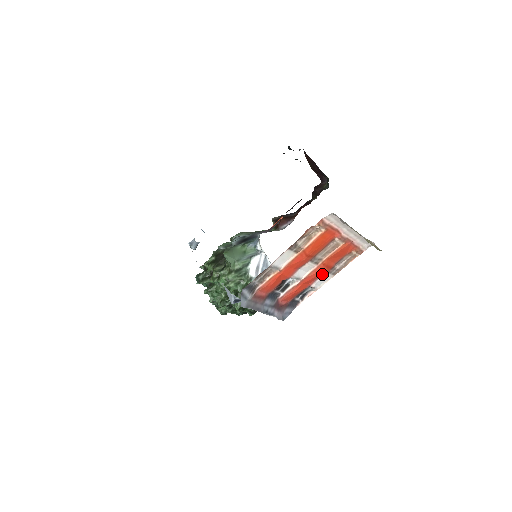
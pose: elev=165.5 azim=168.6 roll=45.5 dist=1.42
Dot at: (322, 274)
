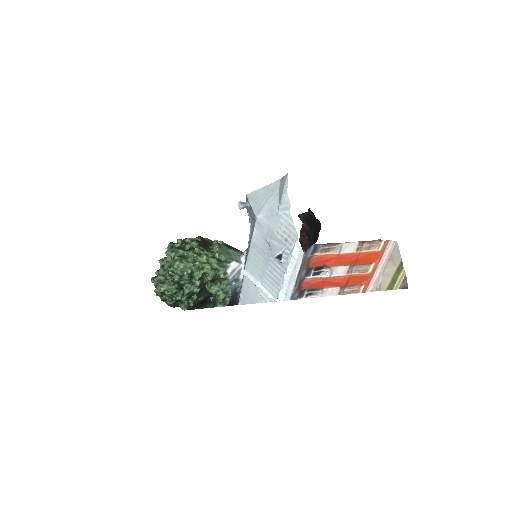
Dot at: (338, 285)
